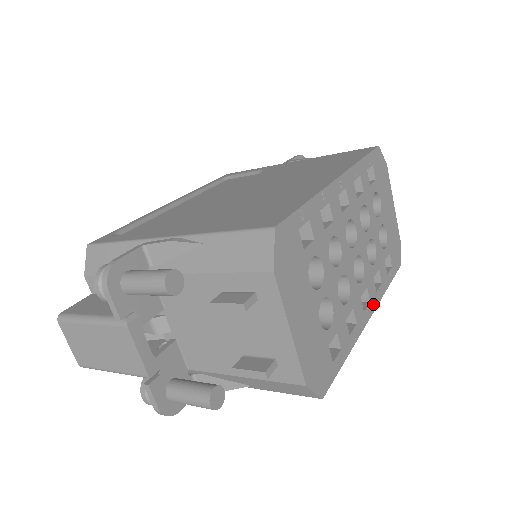
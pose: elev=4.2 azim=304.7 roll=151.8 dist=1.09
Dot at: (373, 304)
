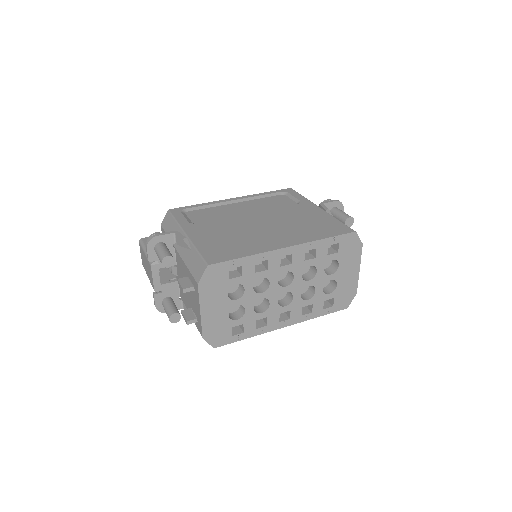
Dot at: (294, 321)
